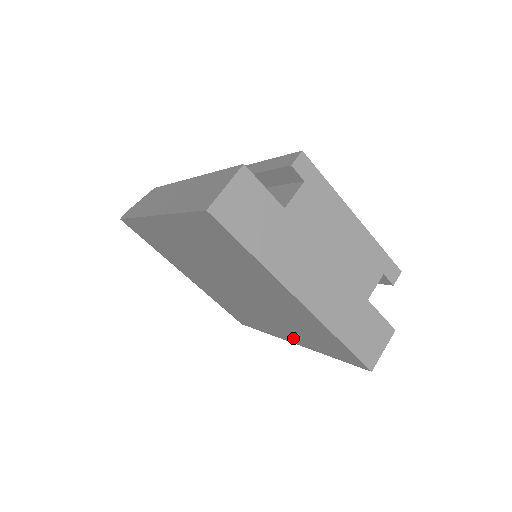
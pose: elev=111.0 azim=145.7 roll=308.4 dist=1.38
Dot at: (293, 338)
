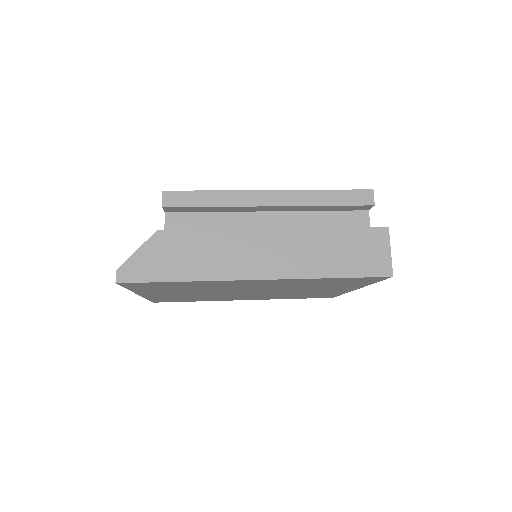
Dot at: occluded
